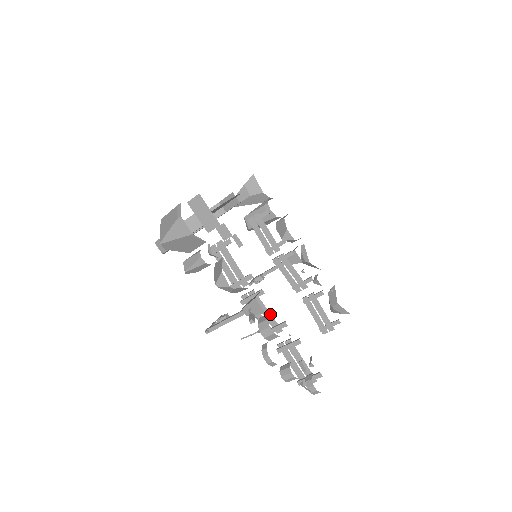
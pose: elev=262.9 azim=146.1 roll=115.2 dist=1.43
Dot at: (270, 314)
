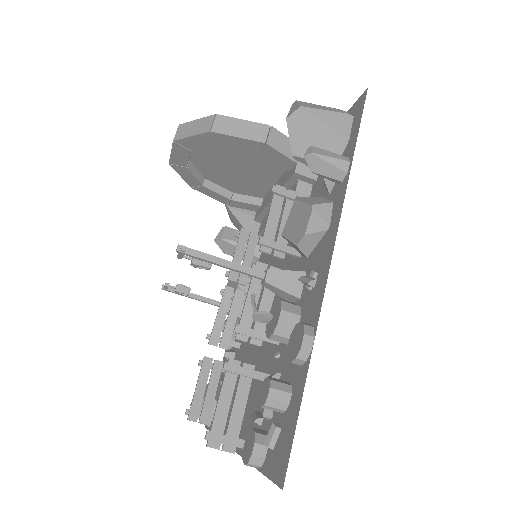
Dot at: occluded
